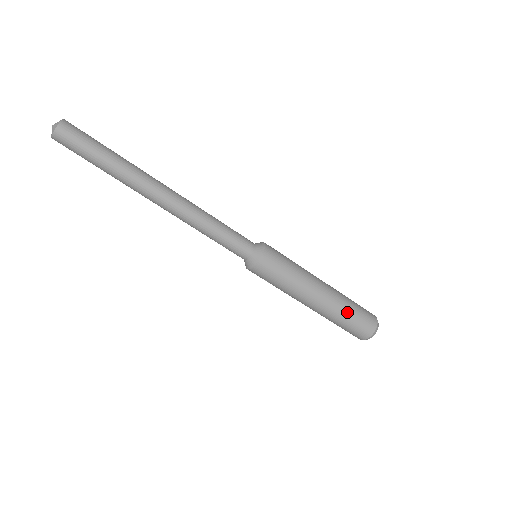
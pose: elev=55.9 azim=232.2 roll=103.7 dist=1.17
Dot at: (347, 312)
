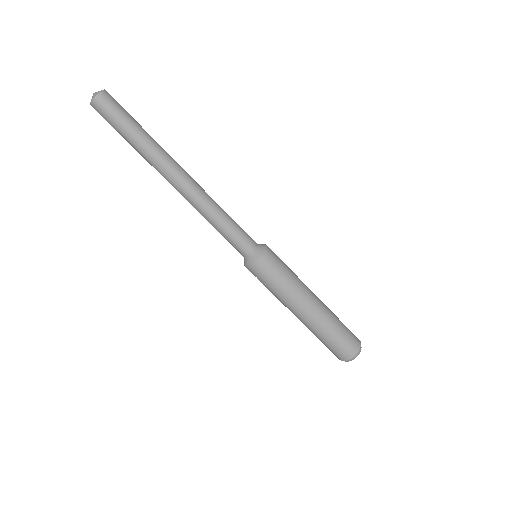
Dot at: (336, 324)
